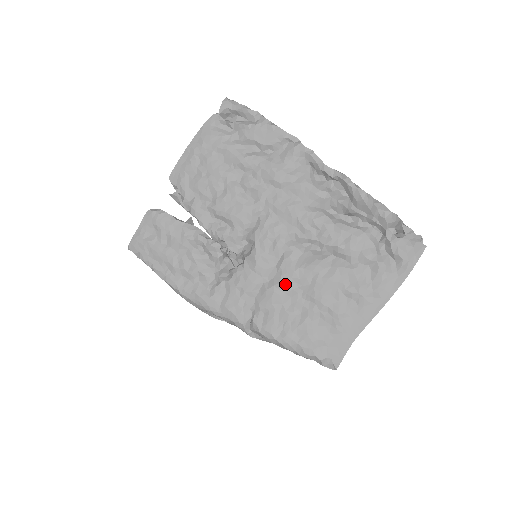
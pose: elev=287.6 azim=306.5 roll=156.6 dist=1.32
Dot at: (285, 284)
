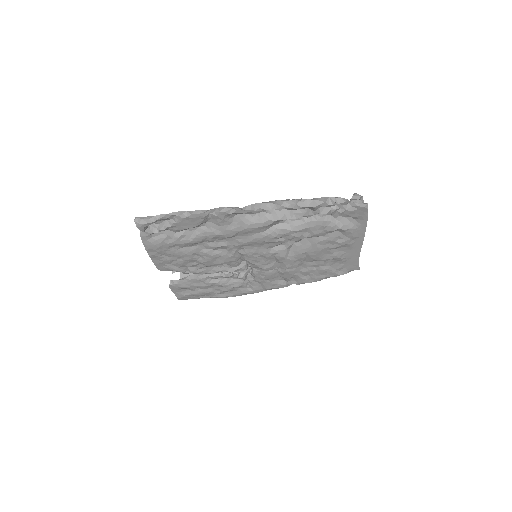
Dot at: (291, 266)
